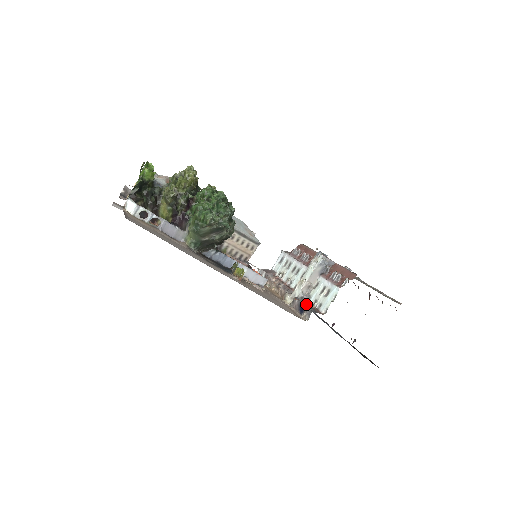
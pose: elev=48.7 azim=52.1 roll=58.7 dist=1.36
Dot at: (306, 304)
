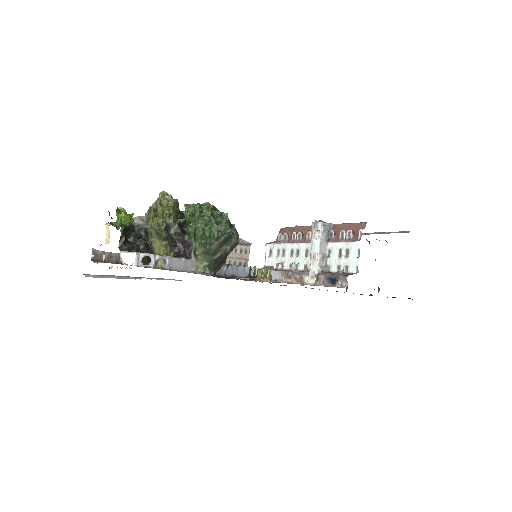
Dot at: (332, 274)
